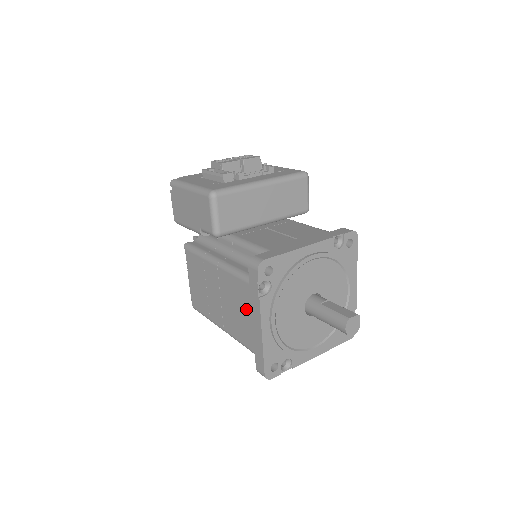
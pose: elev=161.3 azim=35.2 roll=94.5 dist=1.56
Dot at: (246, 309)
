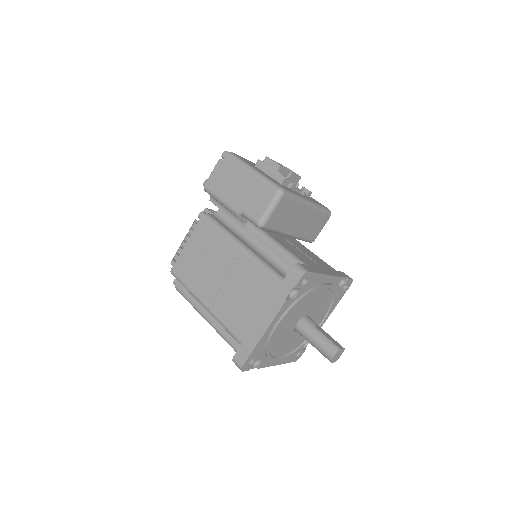
Dot at: (259, 302)
